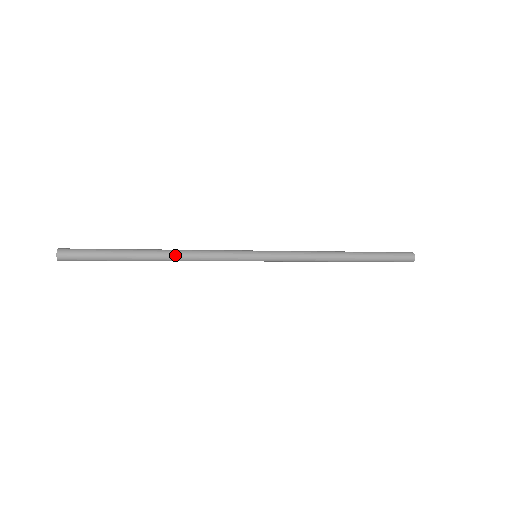
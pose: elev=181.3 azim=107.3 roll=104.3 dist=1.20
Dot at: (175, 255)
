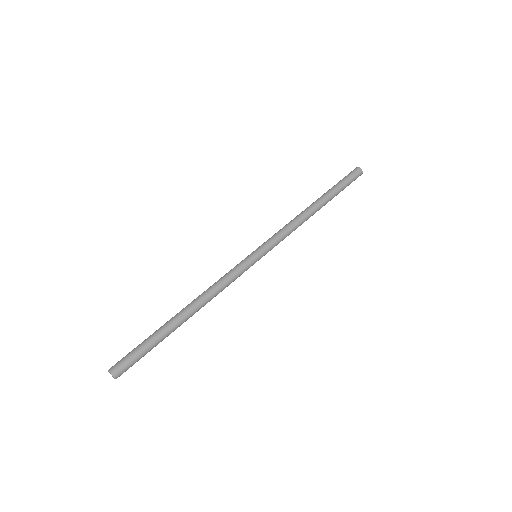
Dot at: (202, 305)
